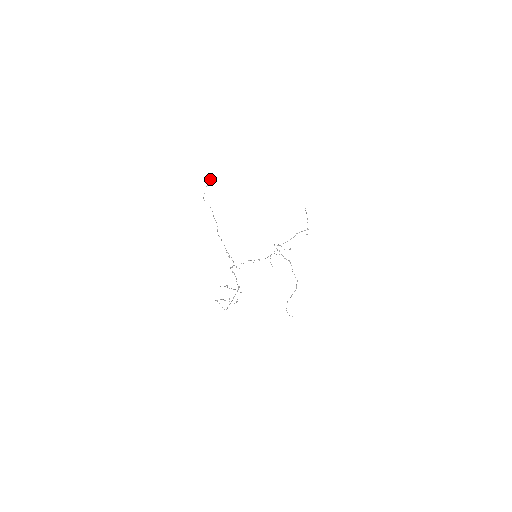
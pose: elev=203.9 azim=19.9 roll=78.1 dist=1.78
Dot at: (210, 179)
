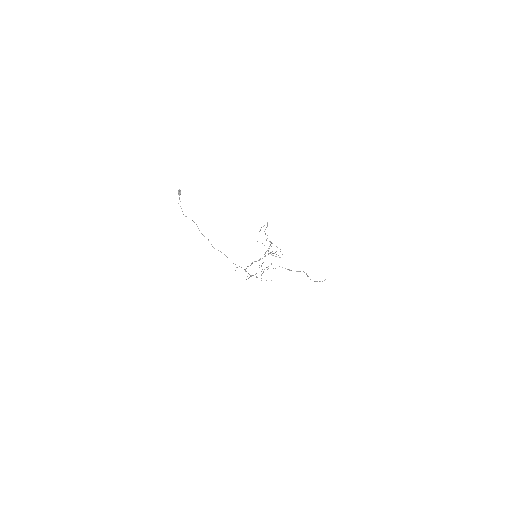
Dot at: (179, 194)
